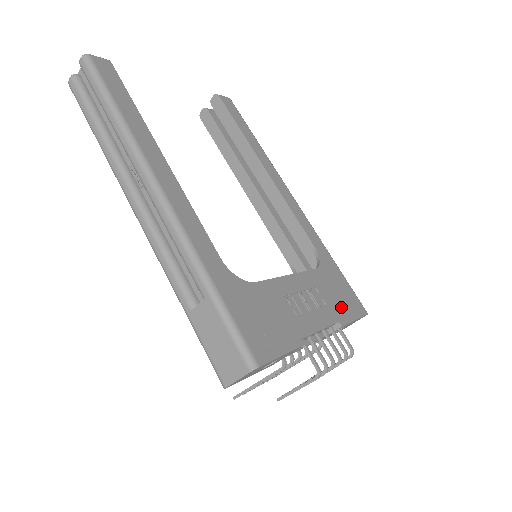
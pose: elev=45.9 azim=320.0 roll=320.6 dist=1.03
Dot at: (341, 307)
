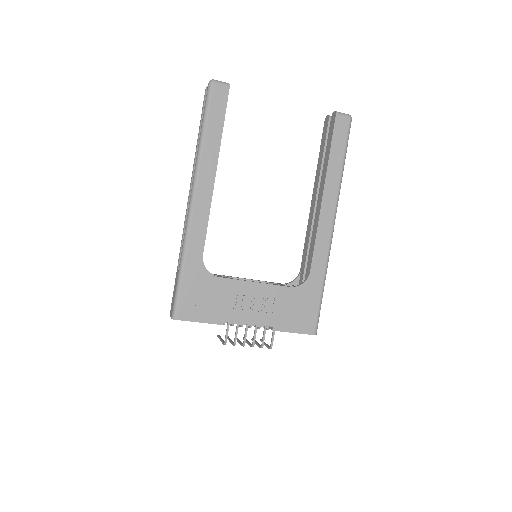
Dot at: (288, 320)
